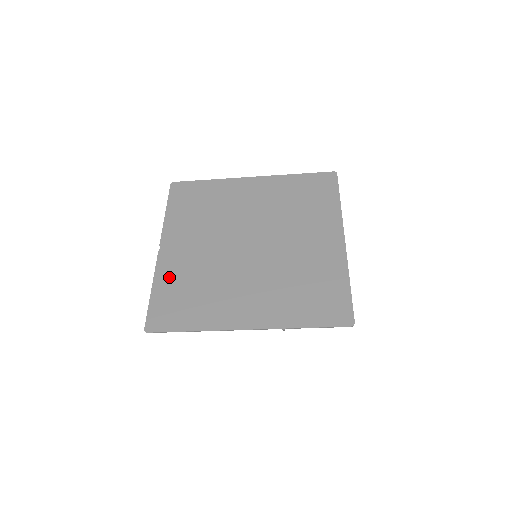
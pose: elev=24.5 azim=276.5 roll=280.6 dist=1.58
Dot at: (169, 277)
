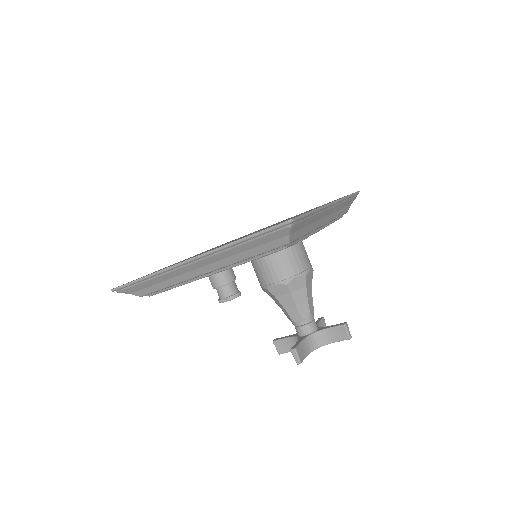
Dot at: occluded
